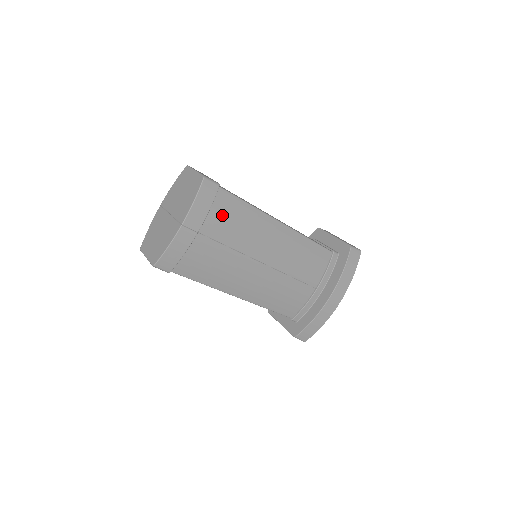
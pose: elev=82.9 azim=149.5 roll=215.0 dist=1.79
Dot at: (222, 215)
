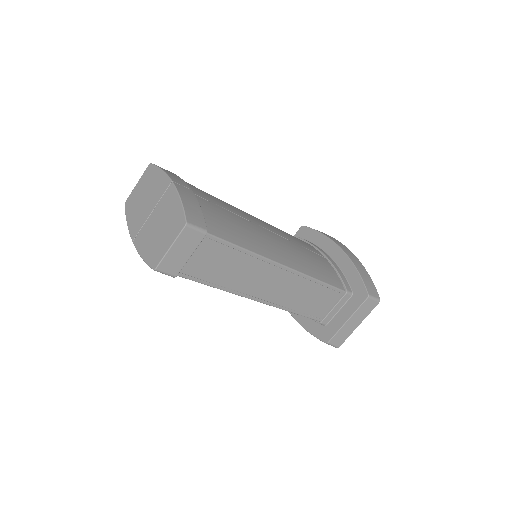
Dot at: occluded
